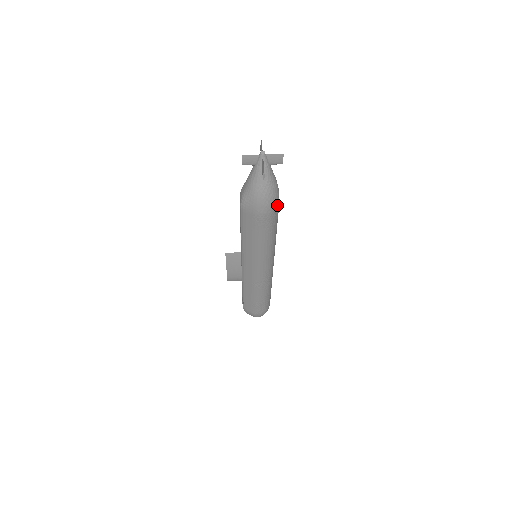
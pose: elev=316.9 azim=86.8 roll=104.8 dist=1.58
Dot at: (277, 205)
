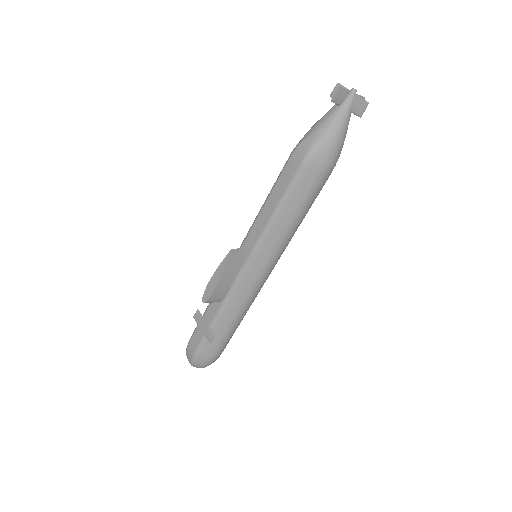
Dot at: occluded
